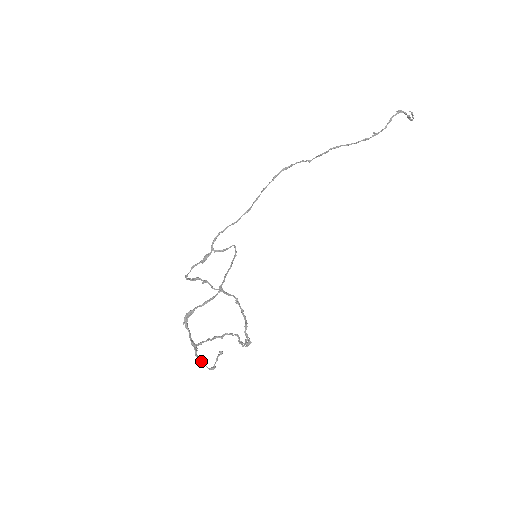
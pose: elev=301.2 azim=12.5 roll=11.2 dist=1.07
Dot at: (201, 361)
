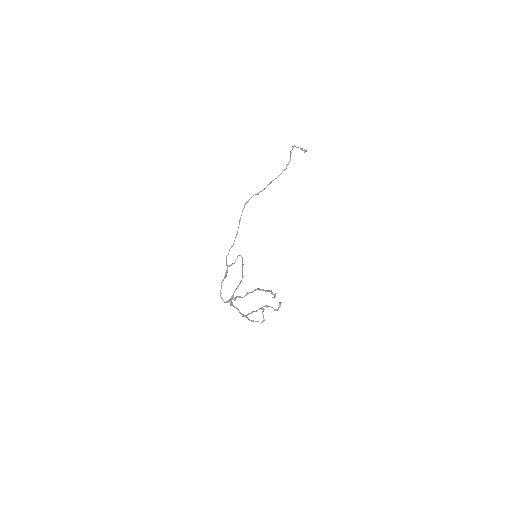
Dot at: occluded
